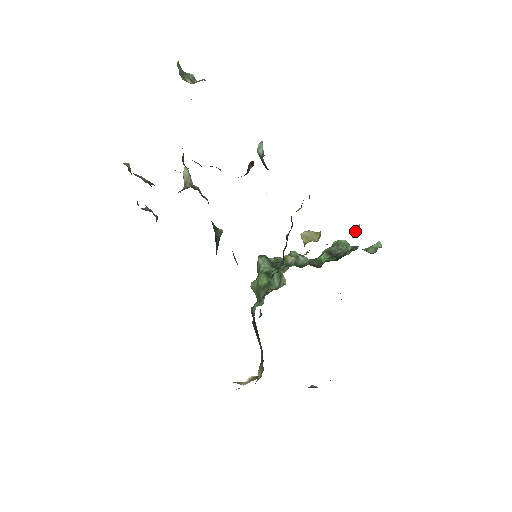
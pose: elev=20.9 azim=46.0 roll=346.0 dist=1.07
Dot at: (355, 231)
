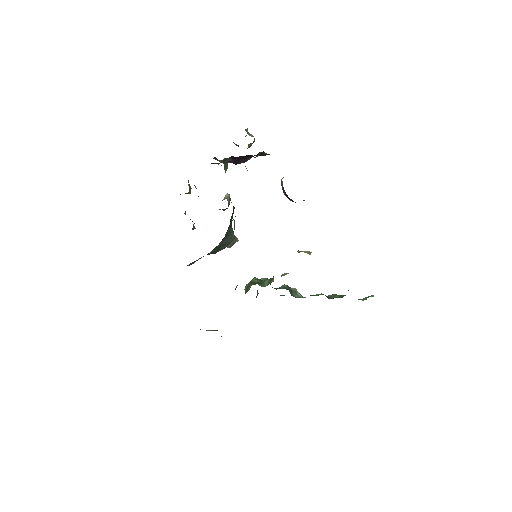
Dot at: occluded
